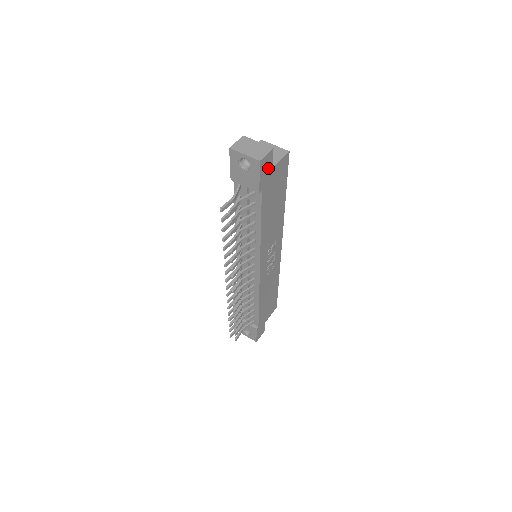
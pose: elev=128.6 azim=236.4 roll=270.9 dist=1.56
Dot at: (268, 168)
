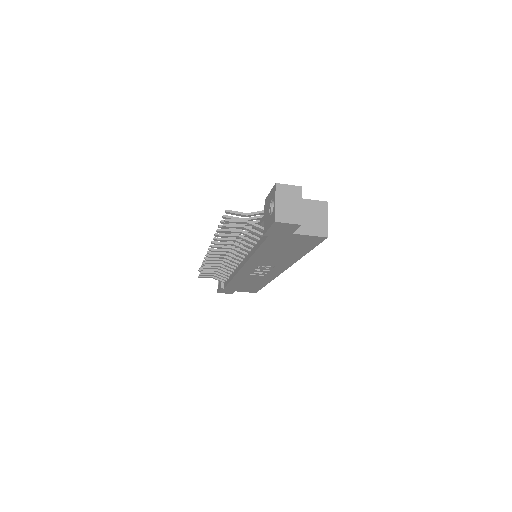
Dot at: (286, 230)
